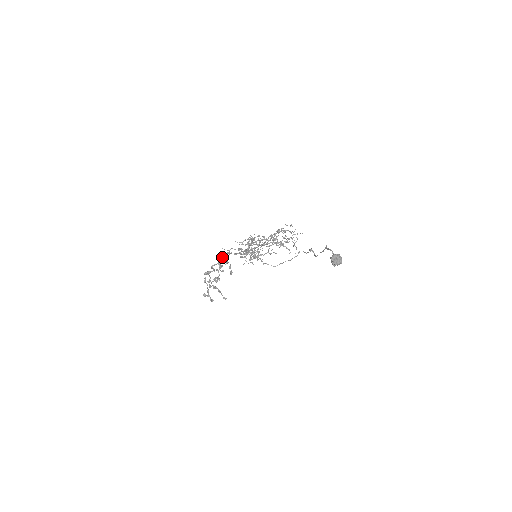
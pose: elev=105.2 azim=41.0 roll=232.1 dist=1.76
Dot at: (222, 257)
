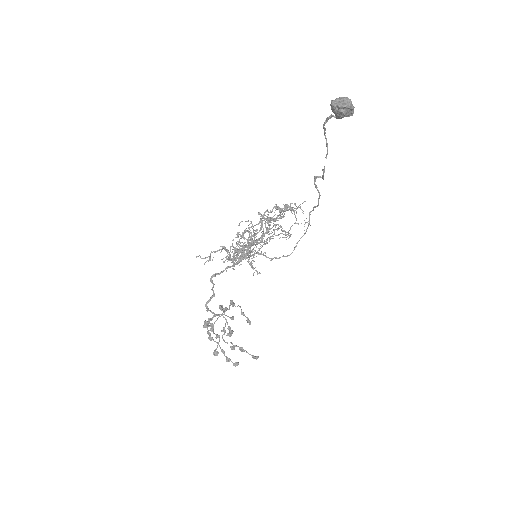
Dot at: (213, 285)
